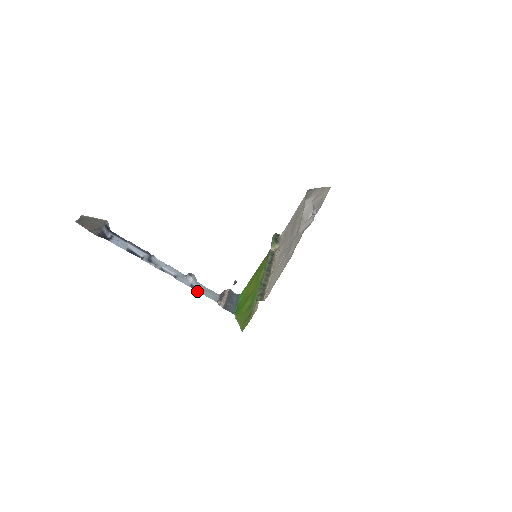
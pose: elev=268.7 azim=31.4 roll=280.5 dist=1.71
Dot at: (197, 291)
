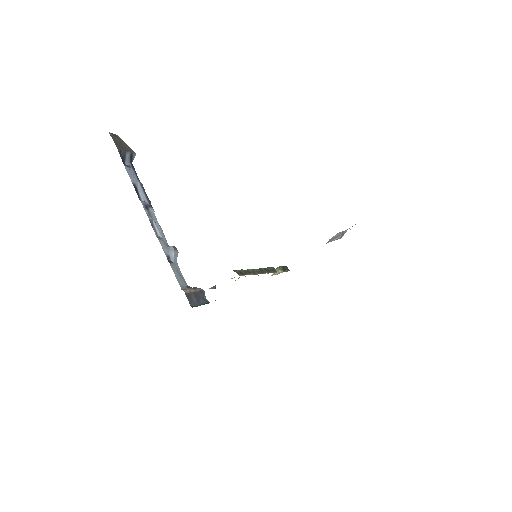
Dot at: (170, 264)
